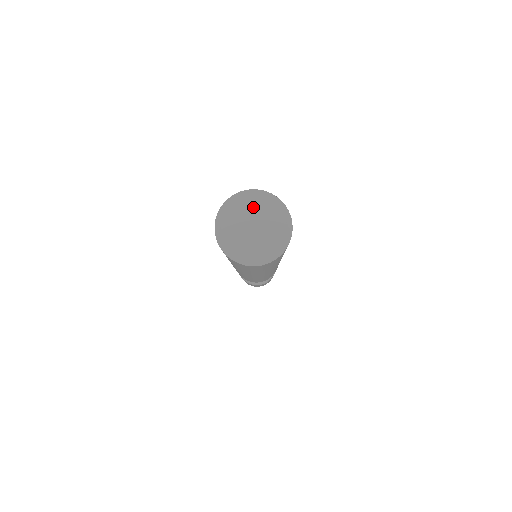
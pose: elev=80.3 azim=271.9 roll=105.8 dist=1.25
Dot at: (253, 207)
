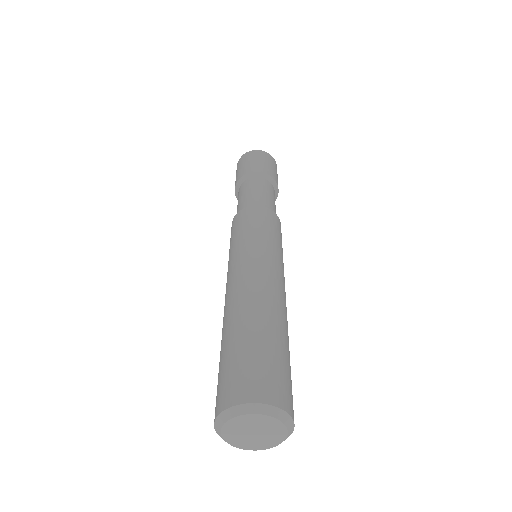
Dot at: (258, 422)
